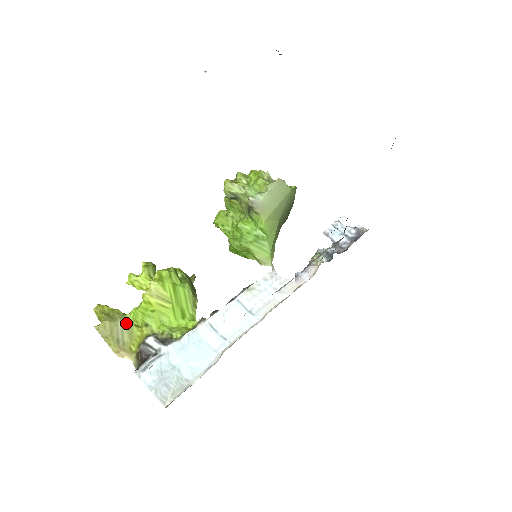
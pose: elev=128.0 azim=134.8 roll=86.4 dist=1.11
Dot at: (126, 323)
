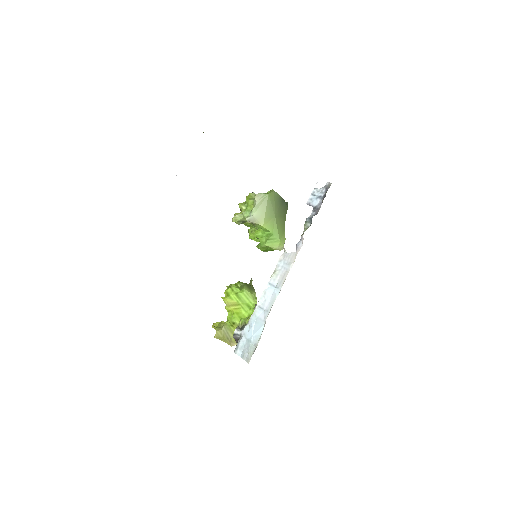
Dot at: (227, 327)
